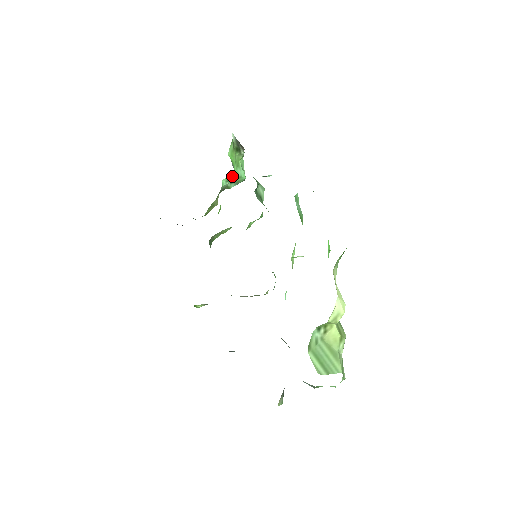
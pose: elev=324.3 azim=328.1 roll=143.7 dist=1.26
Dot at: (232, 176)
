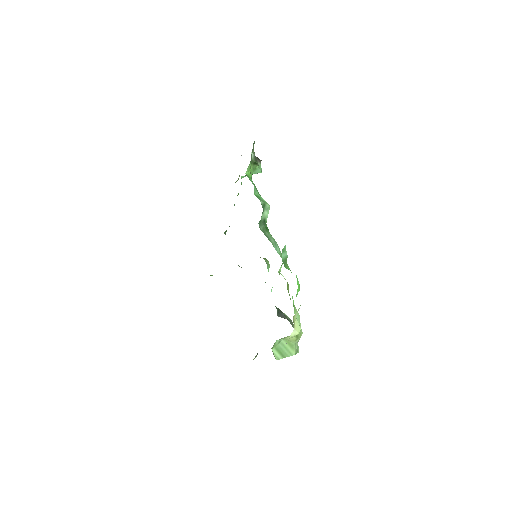
Dot at: occluded
